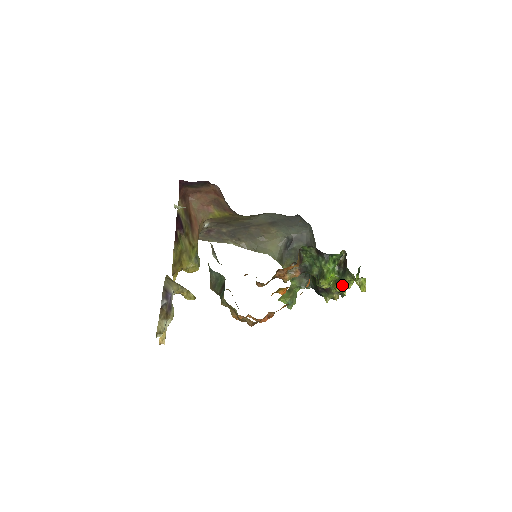
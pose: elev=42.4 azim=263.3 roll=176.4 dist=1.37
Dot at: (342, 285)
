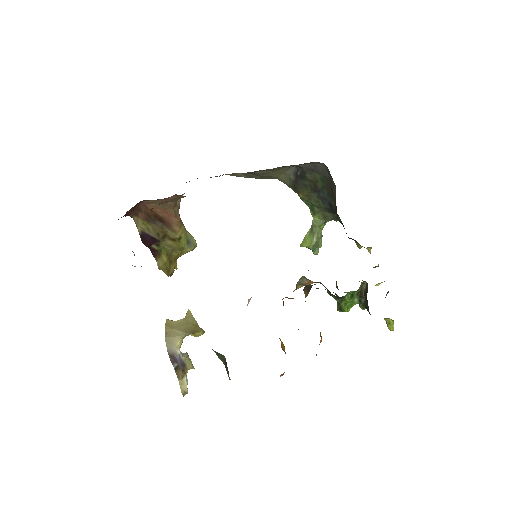
Dot at: occluded
